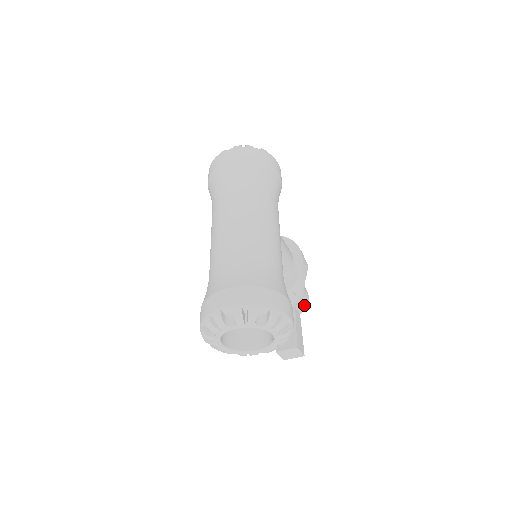
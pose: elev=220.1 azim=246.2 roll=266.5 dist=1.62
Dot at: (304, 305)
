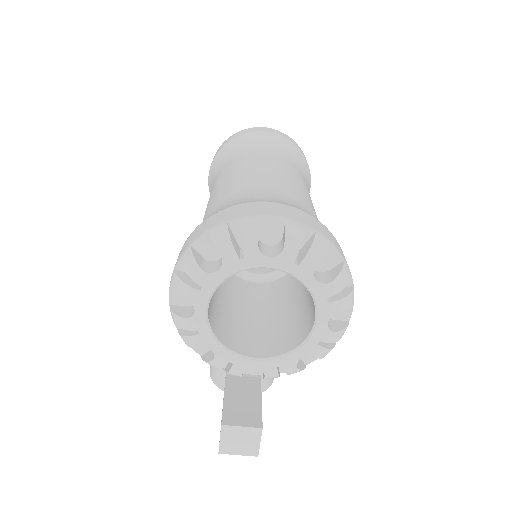
Dot at: (269, 382)
